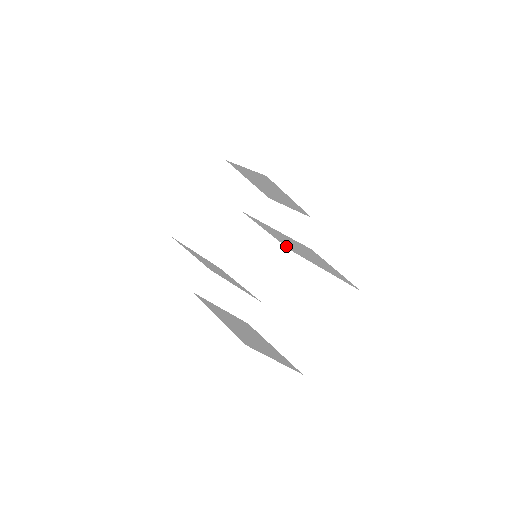
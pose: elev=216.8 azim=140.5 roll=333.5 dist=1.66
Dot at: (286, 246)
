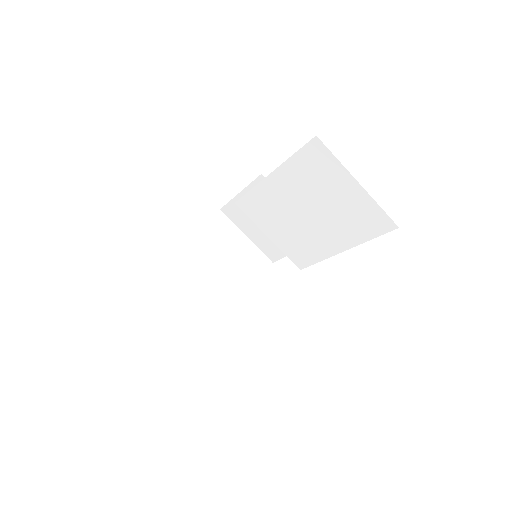
Dot at: (294, 259)
